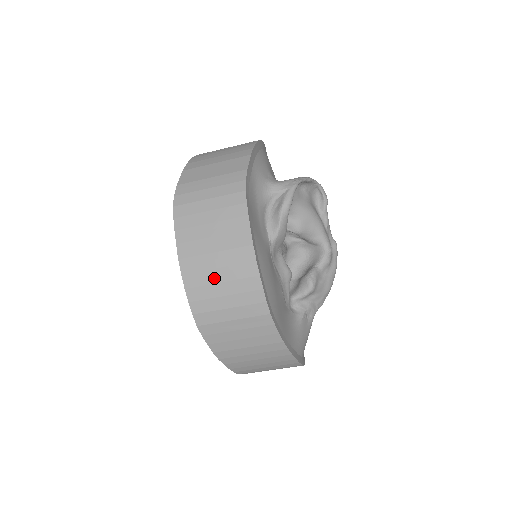
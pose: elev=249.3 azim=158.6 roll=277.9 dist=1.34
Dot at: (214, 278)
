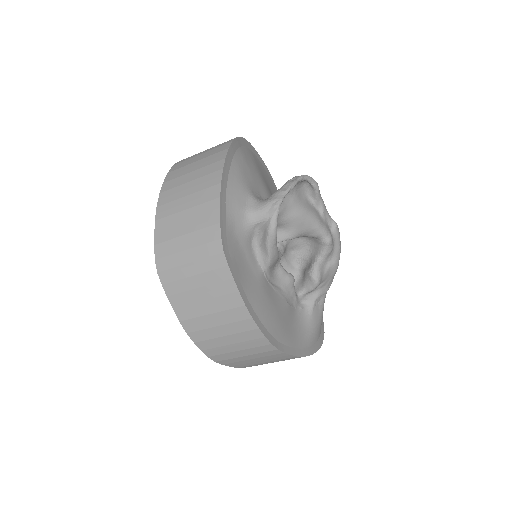
Dot at: (217, 333)
